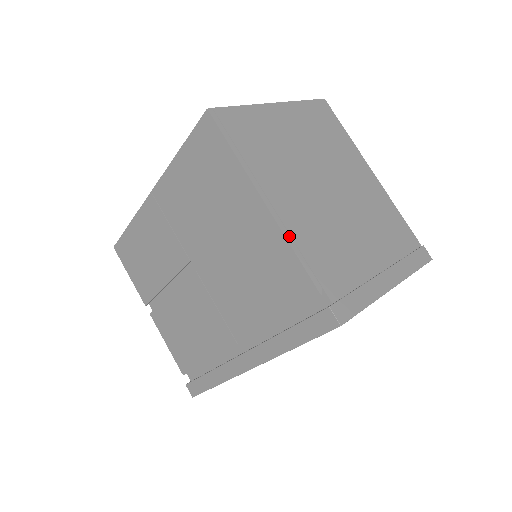
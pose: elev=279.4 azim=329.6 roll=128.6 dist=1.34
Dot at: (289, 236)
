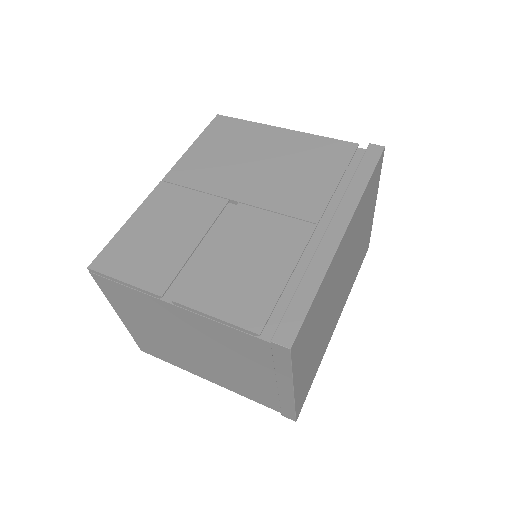
Dot at: occluded
